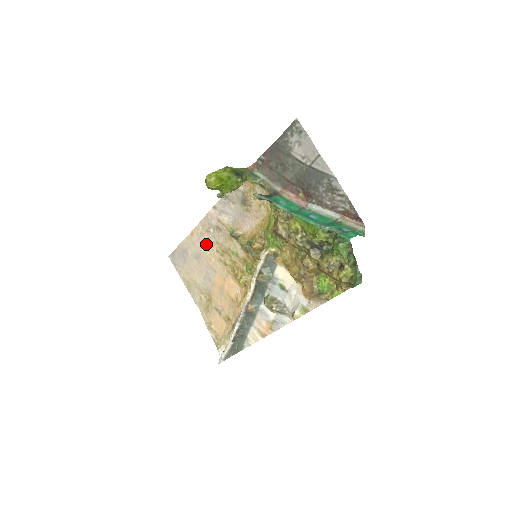
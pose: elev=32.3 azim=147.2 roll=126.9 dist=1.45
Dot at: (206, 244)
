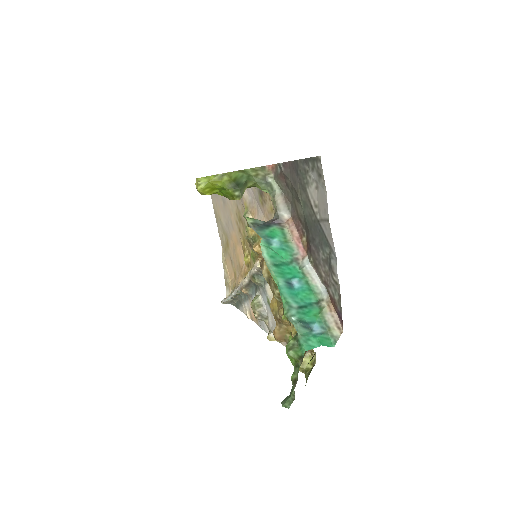
Dot at: occluded
